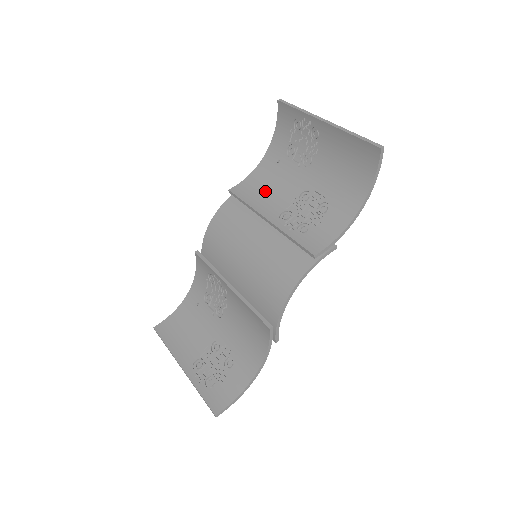
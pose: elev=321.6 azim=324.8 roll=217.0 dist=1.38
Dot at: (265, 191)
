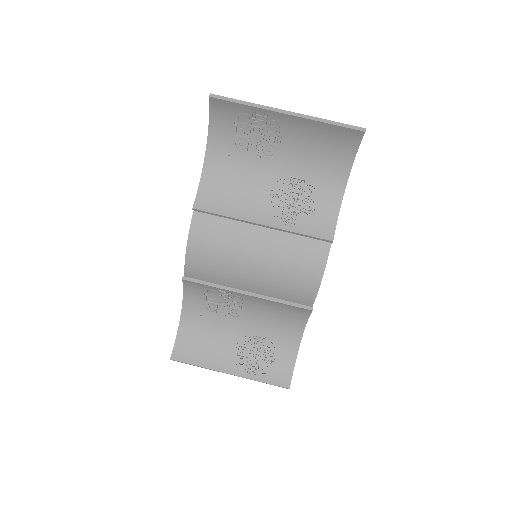
Dot at: (234, 194)
